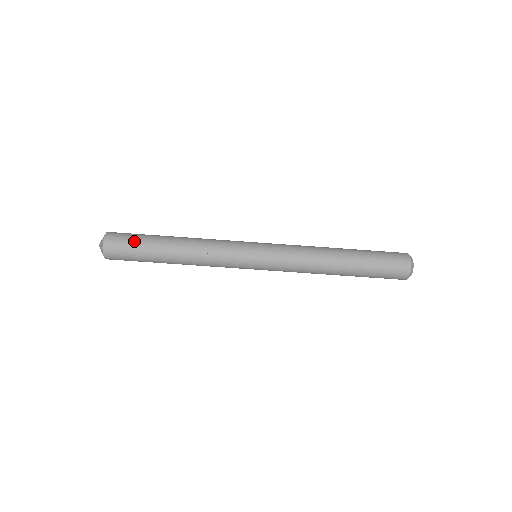
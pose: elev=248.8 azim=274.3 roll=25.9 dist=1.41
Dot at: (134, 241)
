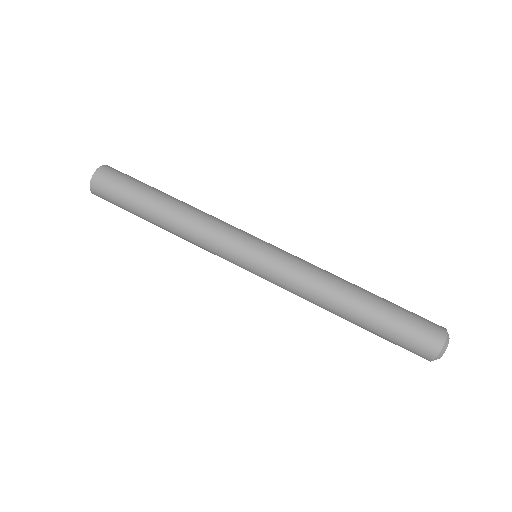
Dot at: (129, 181)
